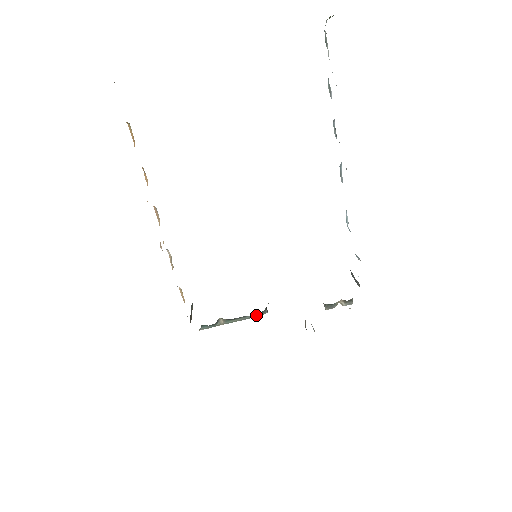
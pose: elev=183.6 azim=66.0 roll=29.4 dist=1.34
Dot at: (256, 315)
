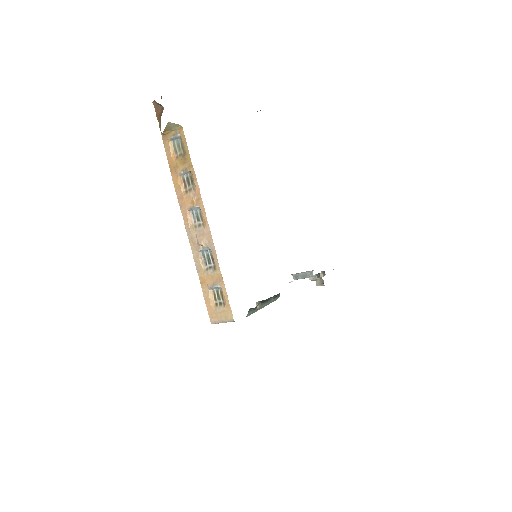
Dot at: (275, 299)
